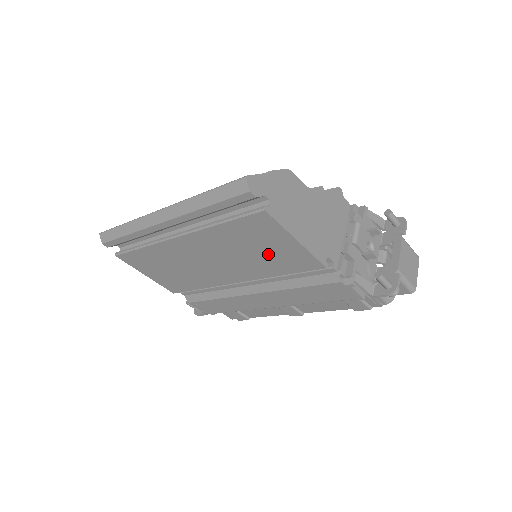
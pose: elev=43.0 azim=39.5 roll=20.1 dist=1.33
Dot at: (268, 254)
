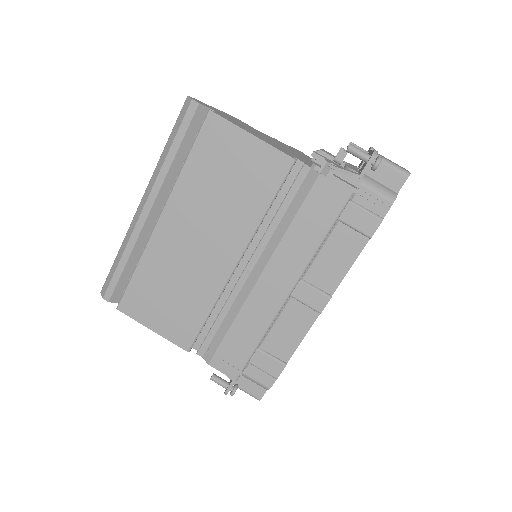
Dot at: (240, 179)
